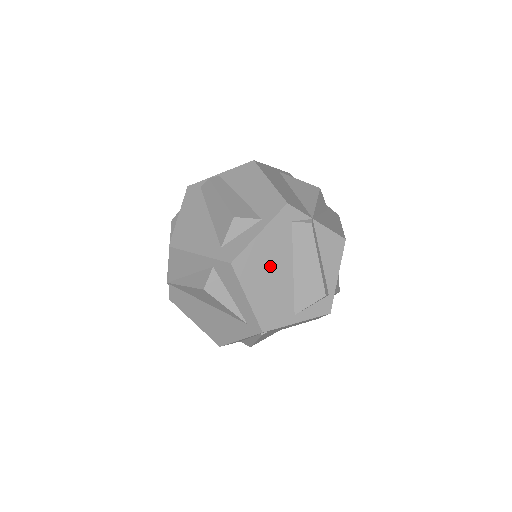
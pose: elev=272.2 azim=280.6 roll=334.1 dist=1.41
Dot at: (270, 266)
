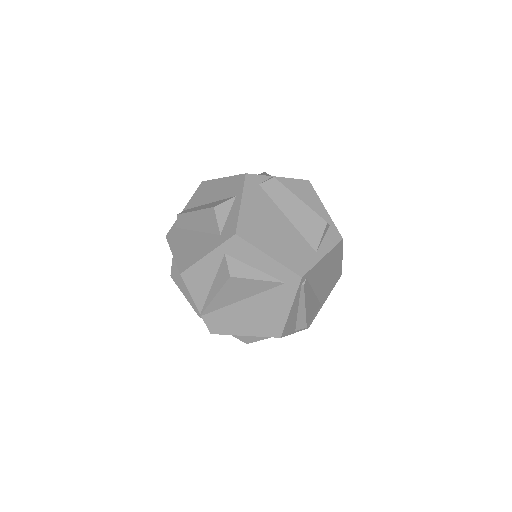
Dot at: (268, 223)
